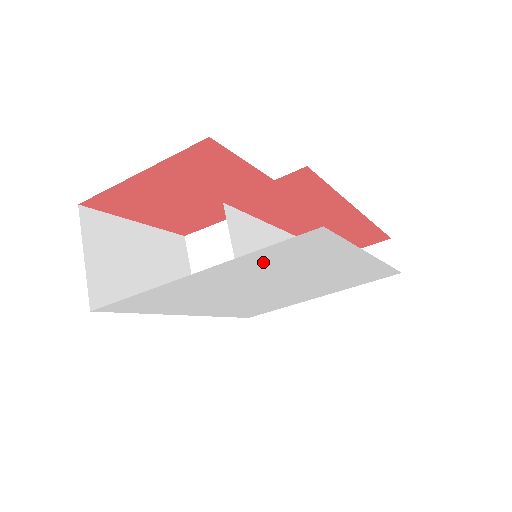
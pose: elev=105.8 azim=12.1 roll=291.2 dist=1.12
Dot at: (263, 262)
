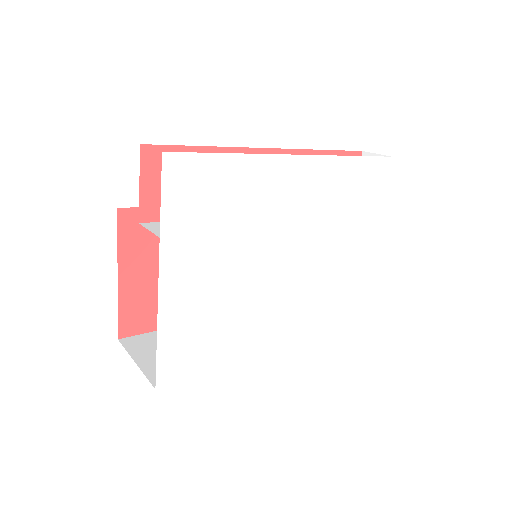
Dot at: (197, 228)
